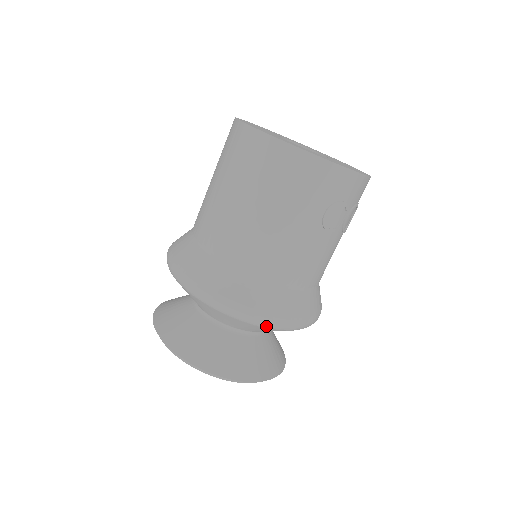
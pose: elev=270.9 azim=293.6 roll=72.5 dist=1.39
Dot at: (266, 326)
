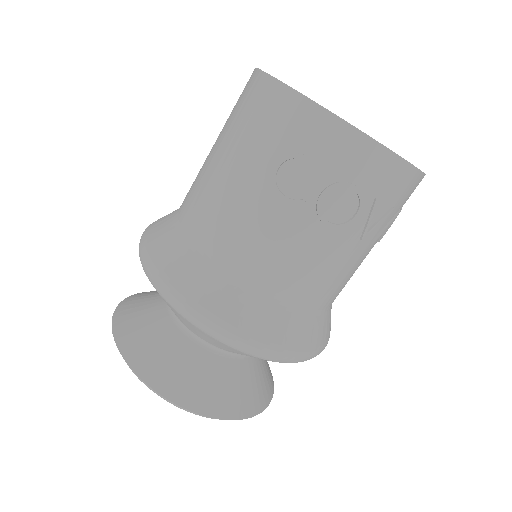
Dot at: (165, 297)
